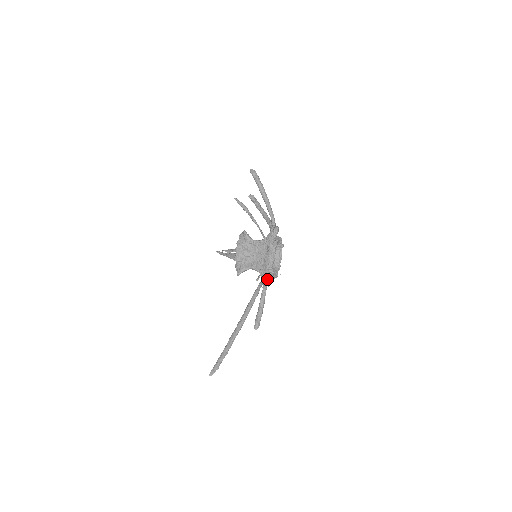
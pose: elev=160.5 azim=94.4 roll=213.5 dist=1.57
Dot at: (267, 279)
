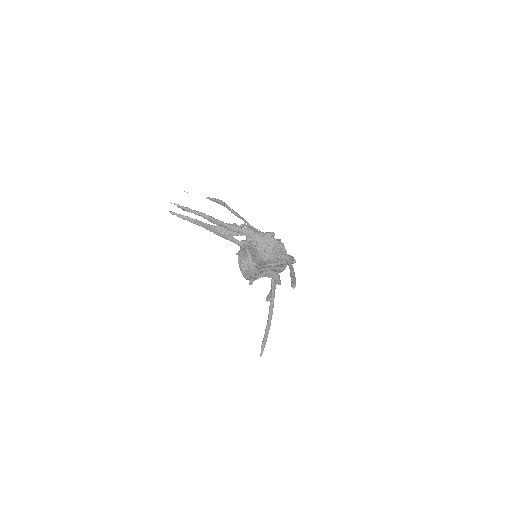
Dot at: (279, 281)
